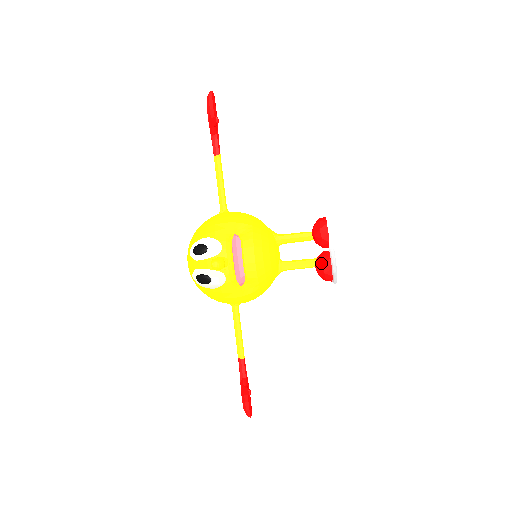
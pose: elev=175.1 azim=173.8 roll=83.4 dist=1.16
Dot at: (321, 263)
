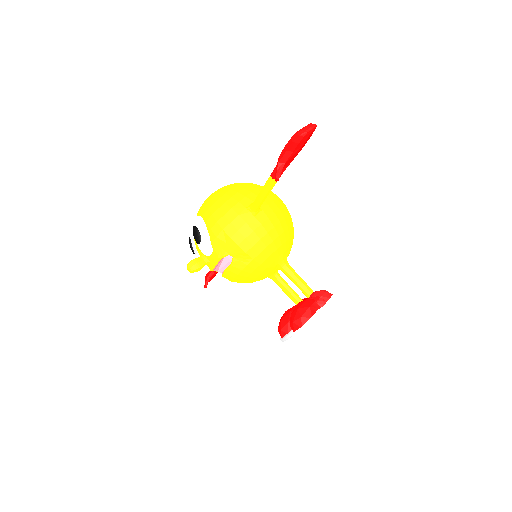
Dot at: (281, 325)
